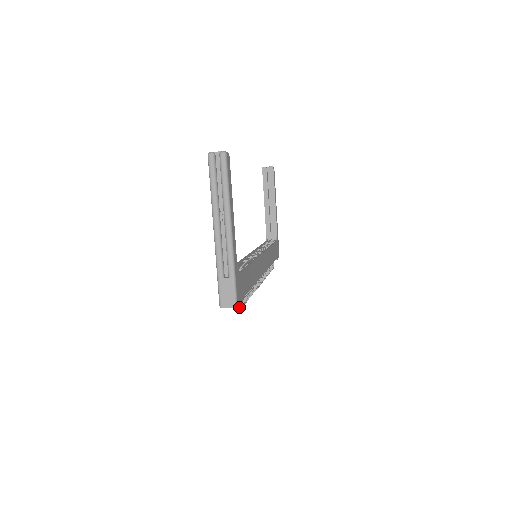
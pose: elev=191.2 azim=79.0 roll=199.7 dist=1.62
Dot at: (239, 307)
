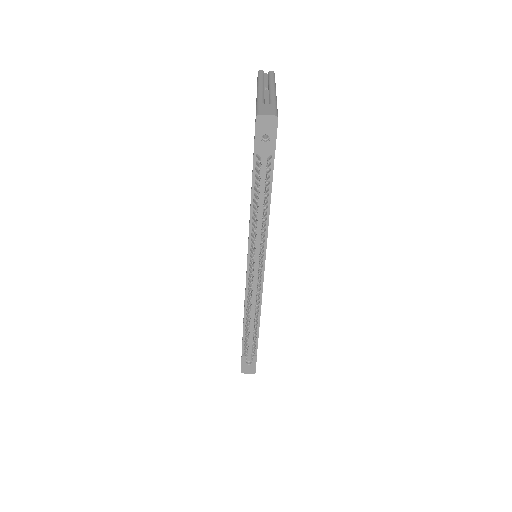
Dot at: (267, 160)
